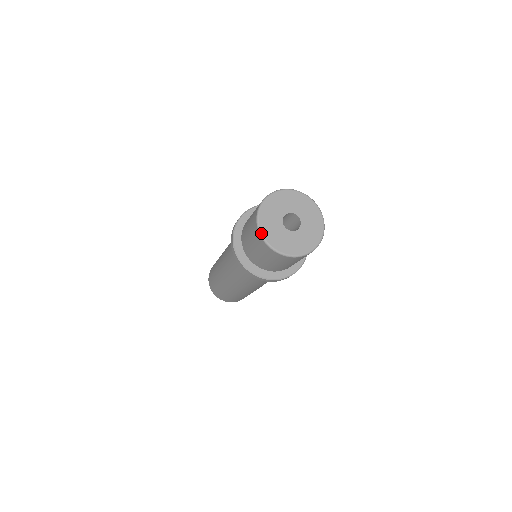
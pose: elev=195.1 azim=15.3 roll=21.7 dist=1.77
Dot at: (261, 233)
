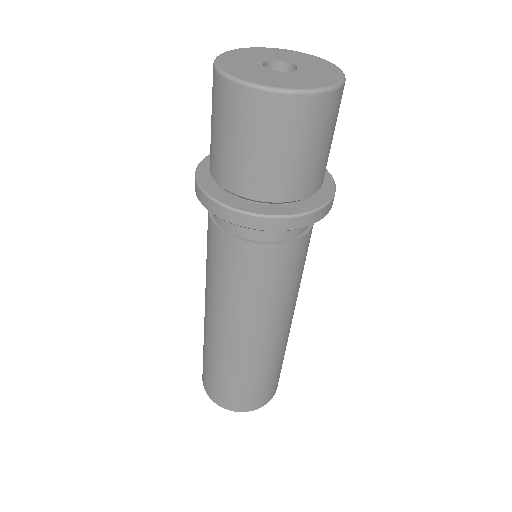
Dot at: (216, 64)
